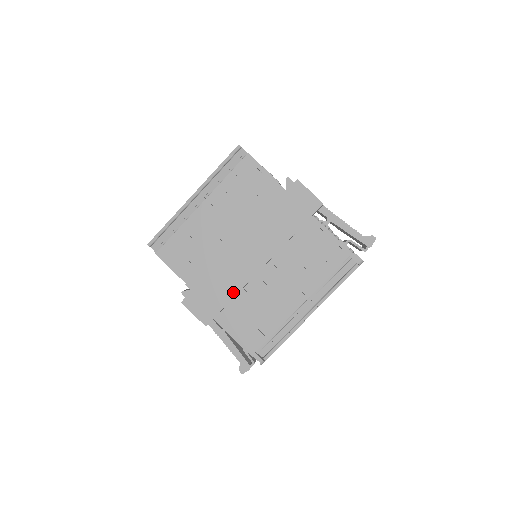
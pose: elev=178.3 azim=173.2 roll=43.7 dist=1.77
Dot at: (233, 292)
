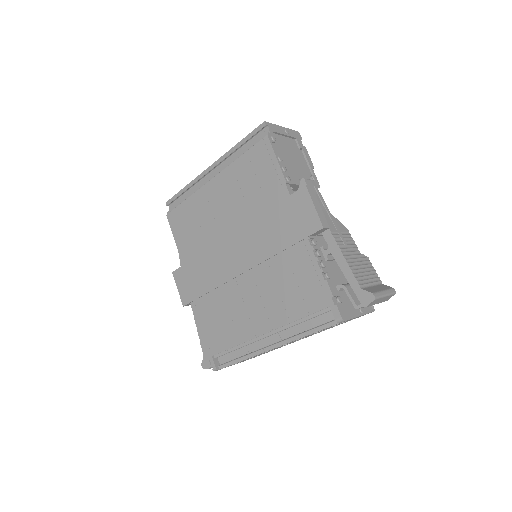
Dot at: (212, 285)
